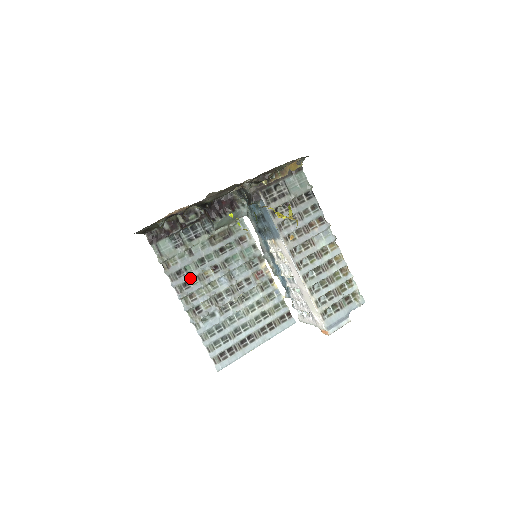
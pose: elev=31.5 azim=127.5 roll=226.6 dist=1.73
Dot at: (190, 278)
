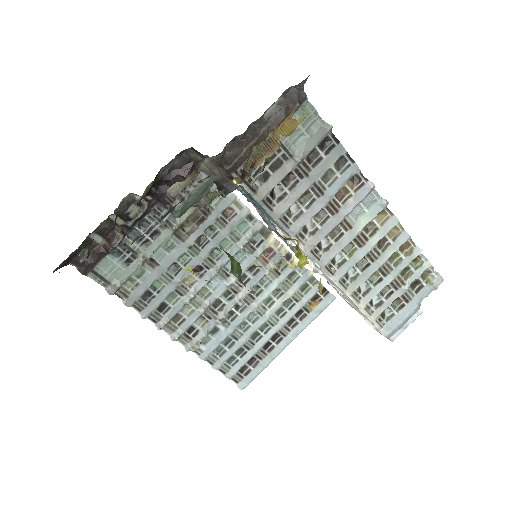
Dot at: (165, 297)
